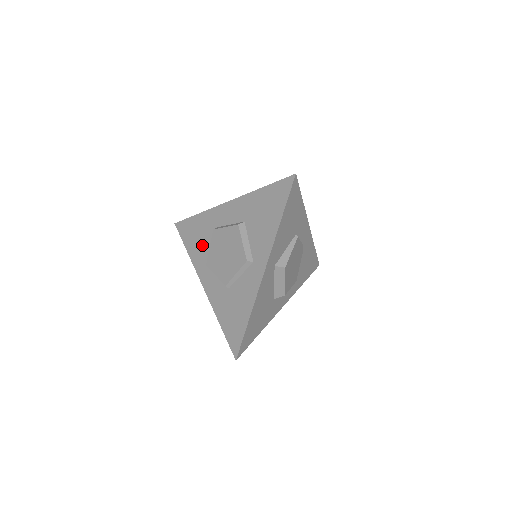
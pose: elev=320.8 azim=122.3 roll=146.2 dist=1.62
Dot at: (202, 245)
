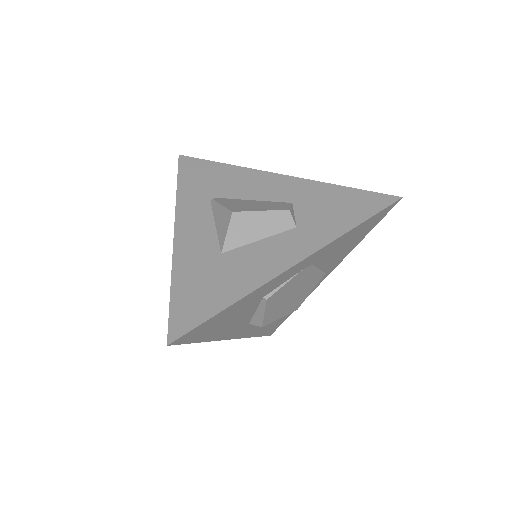
Dot at: occluded
